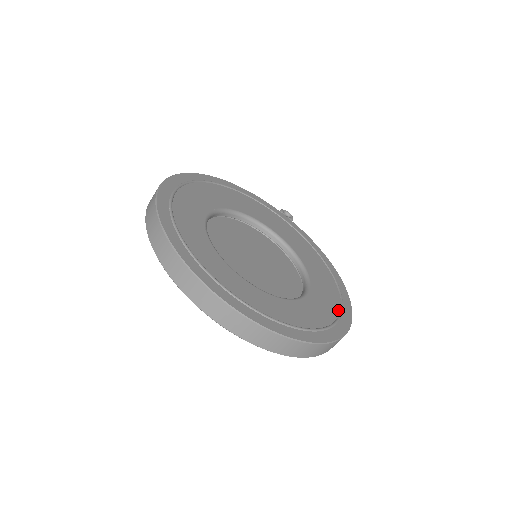
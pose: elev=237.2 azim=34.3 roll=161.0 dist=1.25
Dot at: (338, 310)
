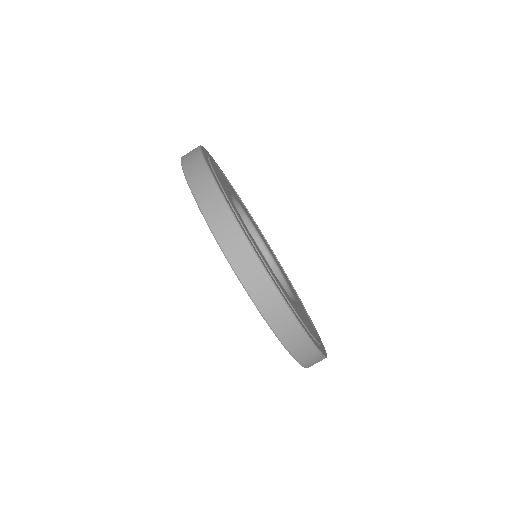
Dot at: occluded
